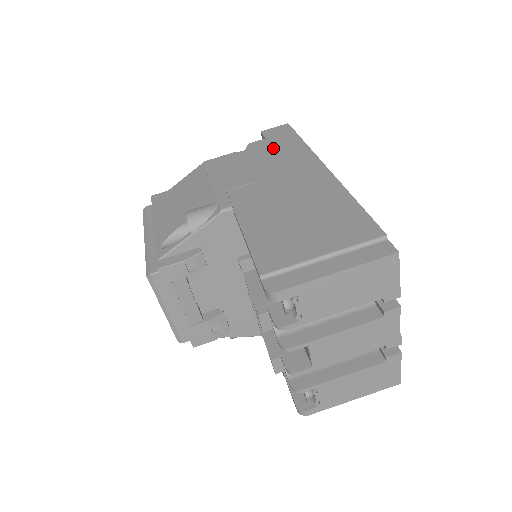
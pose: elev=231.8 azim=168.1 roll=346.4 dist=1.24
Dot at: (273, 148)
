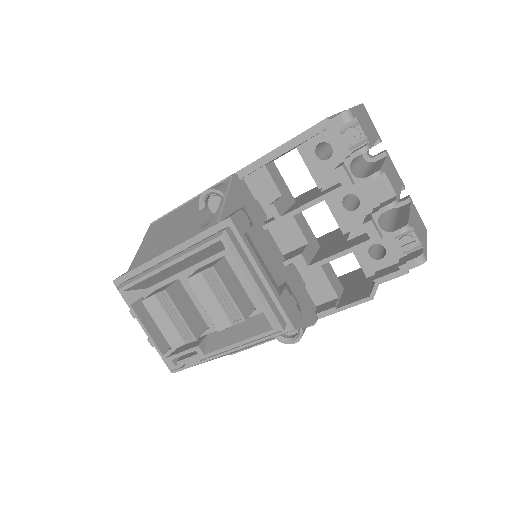
Dot at: occluded
